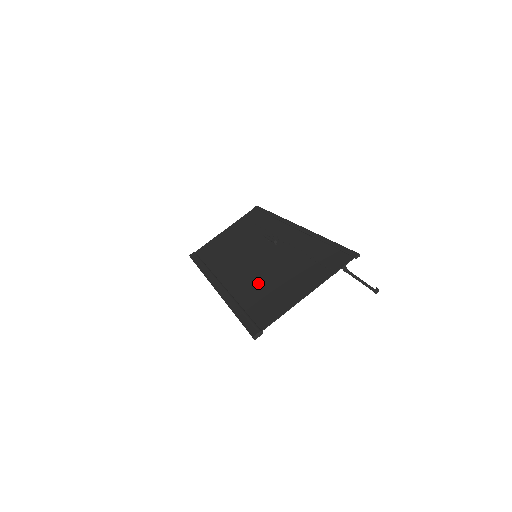
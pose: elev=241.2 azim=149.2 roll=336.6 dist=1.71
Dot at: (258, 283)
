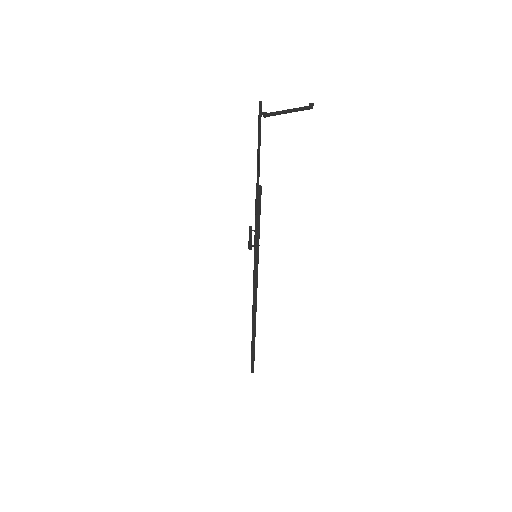
Dot at: occluded
